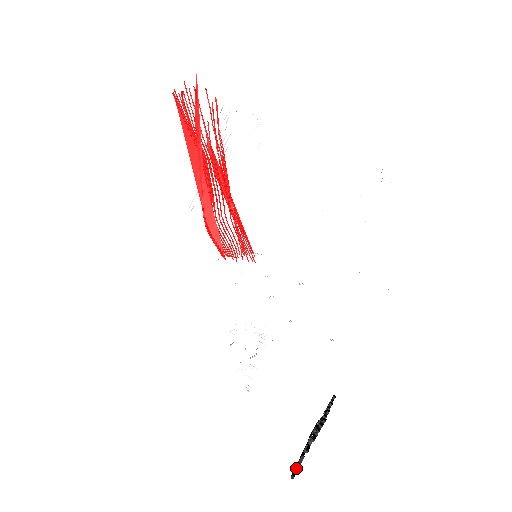
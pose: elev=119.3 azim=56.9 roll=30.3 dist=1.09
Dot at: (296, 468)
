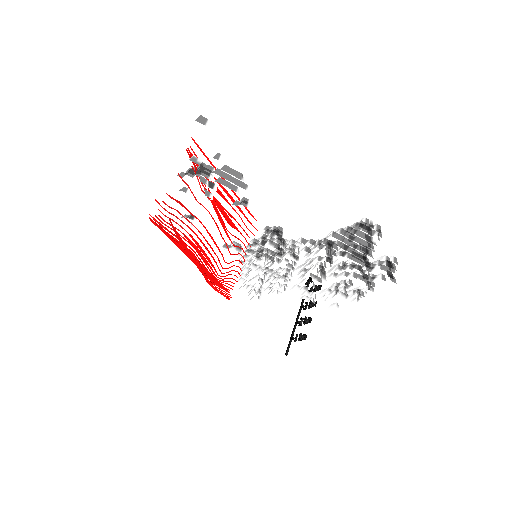
Dot at: (289, 346)
